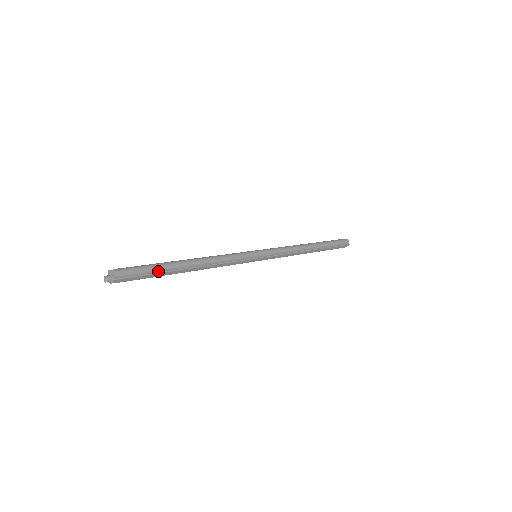
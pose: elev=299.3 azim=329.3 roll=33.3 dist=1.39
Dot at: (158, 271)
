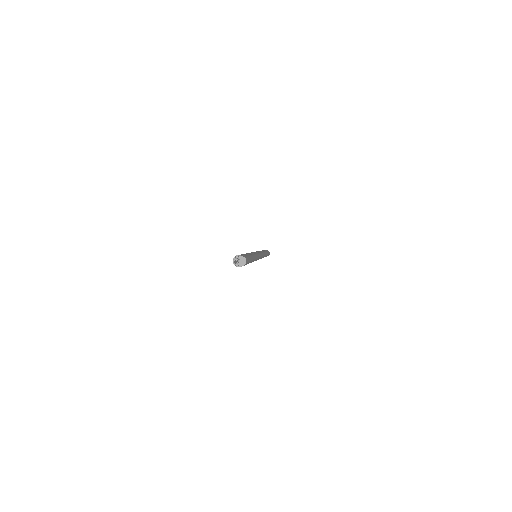
Dot at: (248, 263)
